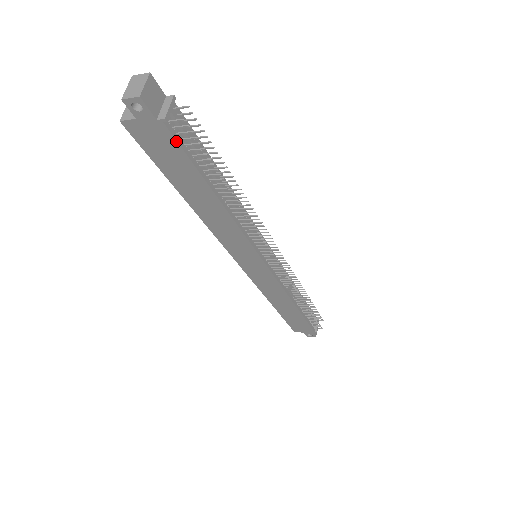
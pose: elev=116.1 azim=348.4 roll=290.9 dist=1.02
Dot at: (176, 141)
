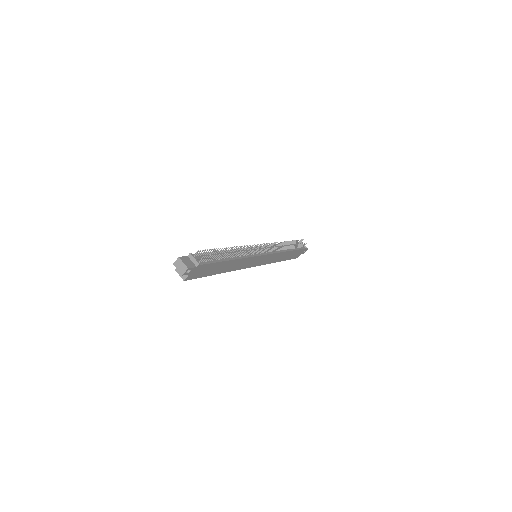
Dot at: (206, 264)
